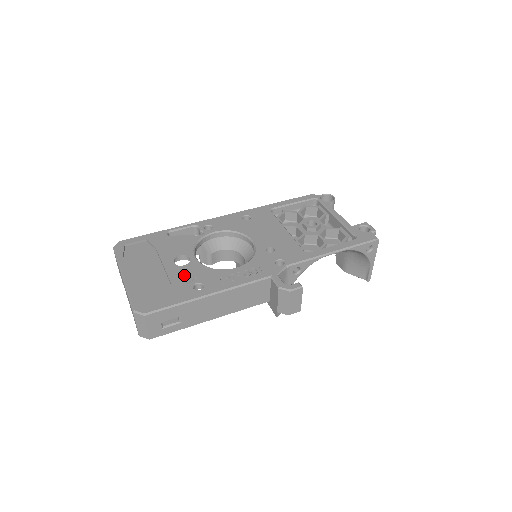
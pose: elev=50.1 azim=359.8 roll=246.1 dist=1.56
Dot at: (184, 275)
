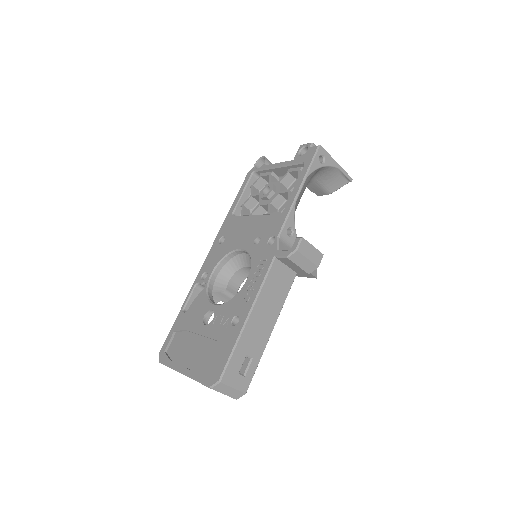
Dot at: (219, 325)
